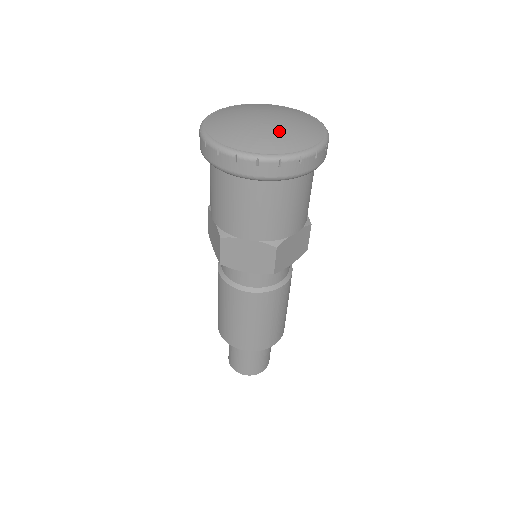
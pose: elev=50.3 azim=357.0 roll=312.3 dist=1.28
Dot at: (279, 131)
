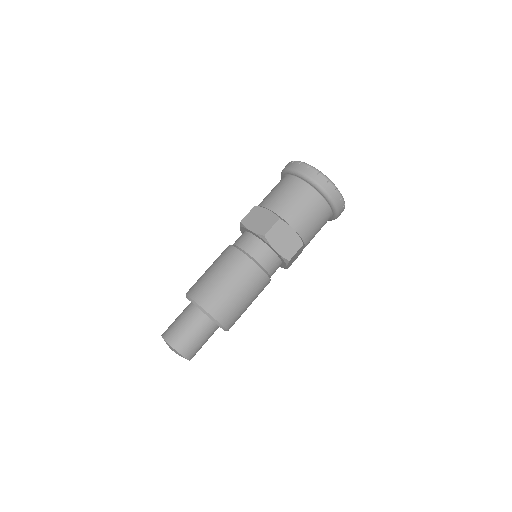
Dot at: occluded
